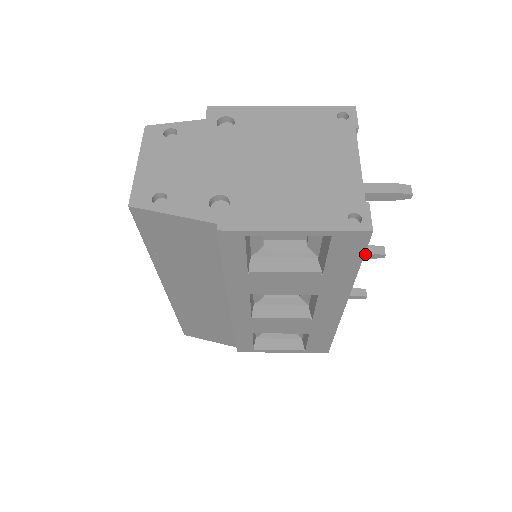
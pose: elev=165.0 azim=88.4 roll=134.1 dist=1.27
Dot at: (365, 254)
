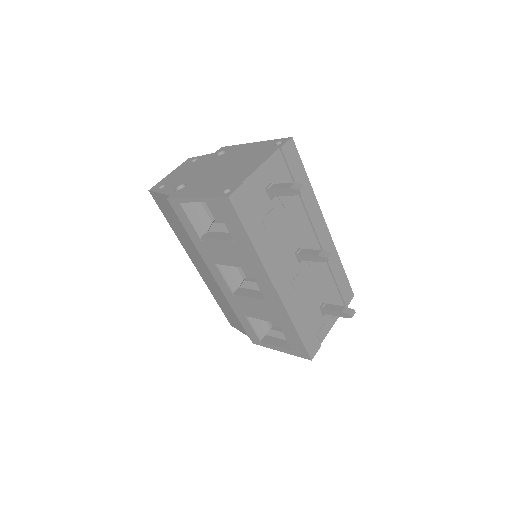
Dot at: (313, 256)
